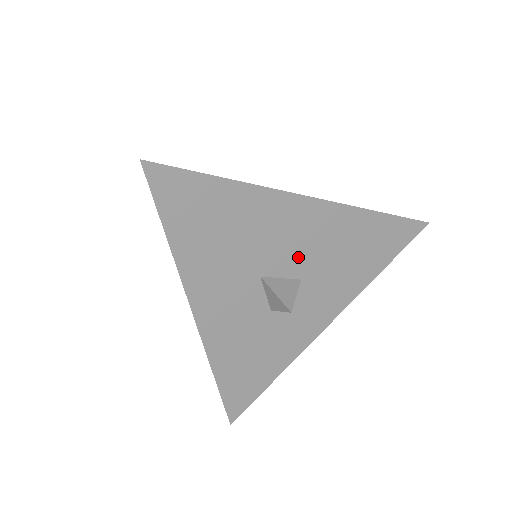
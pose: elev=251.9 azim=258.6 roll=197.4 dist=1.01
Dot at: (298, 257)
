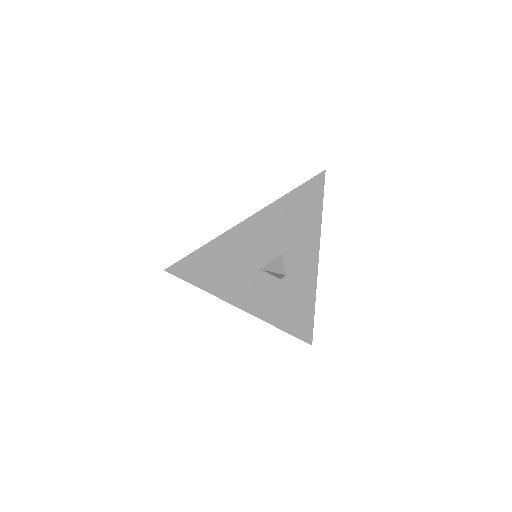
Dot at: (270, 246)
